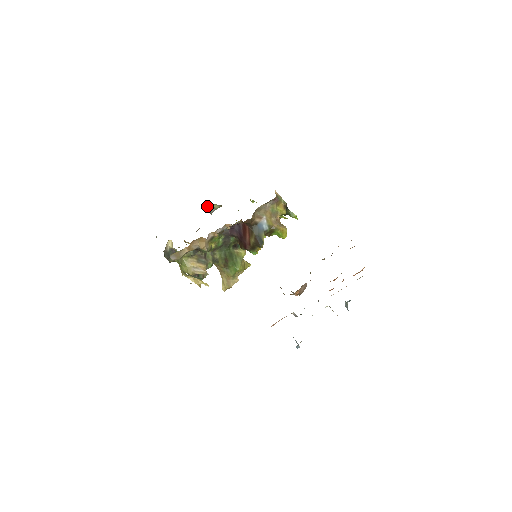
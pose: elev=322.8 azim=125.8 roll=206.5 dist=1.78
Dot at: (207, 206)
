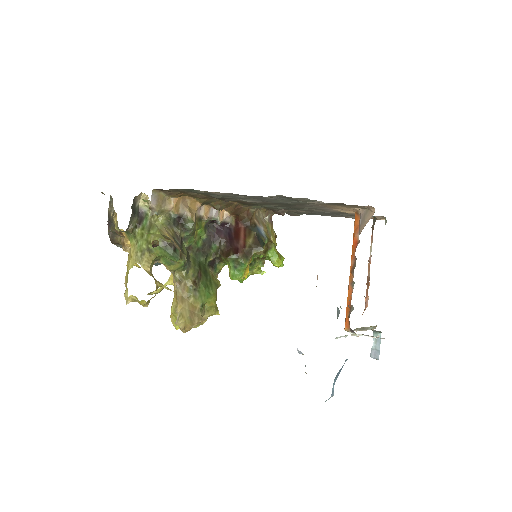
Dot at: occluded
